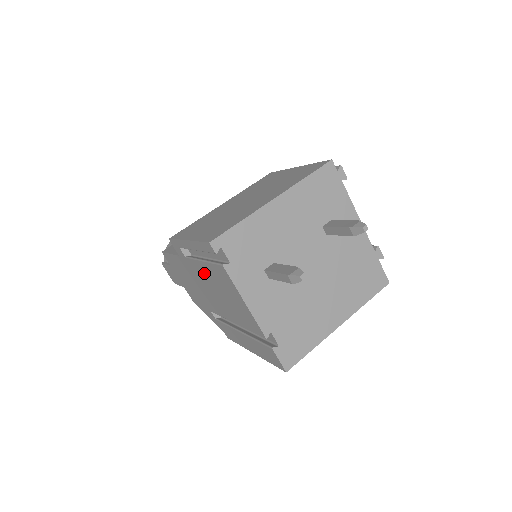
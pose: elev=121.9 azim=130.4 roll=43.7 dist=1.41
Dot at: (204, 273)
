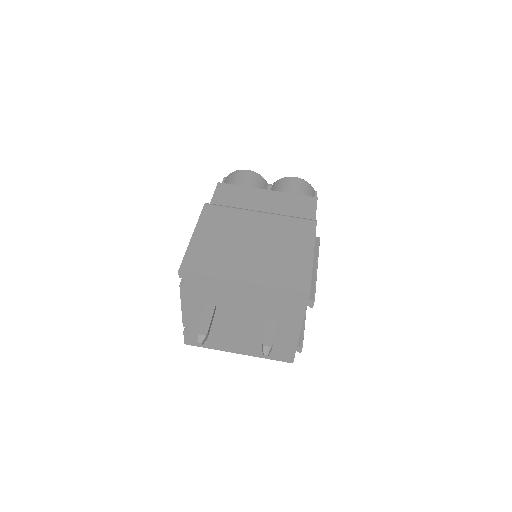
Dot at: occluded
